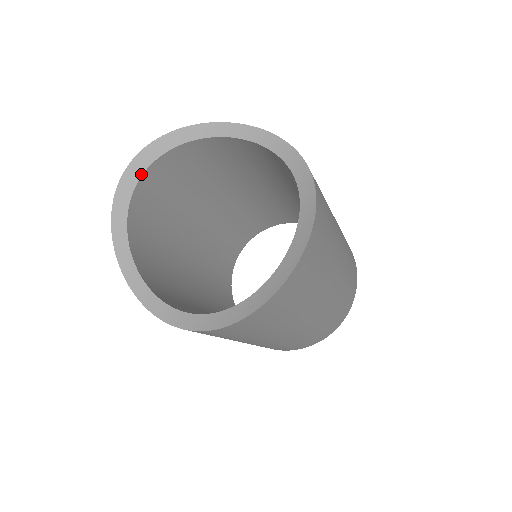
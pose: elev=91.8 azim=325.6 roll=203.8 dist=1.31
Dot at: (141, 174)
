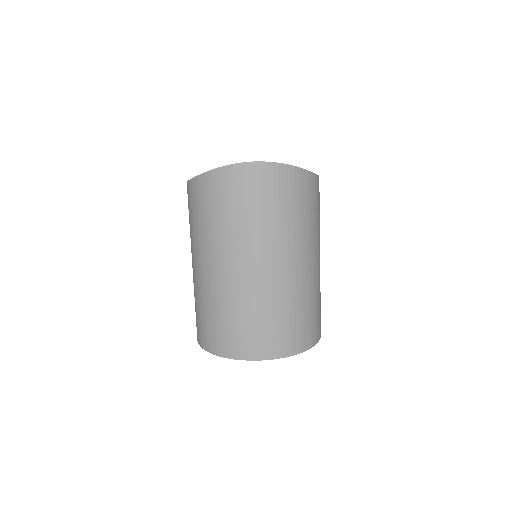
Dot at: occluded
